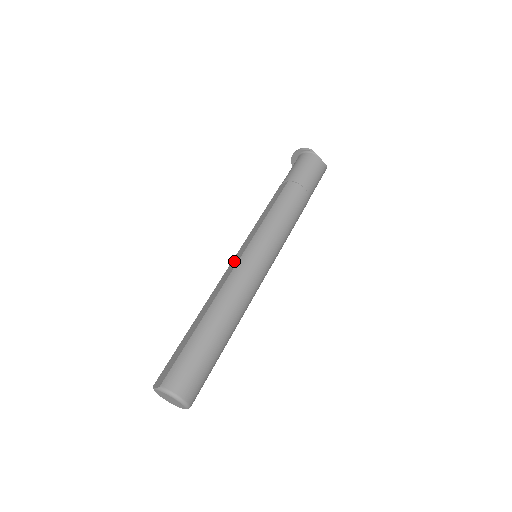
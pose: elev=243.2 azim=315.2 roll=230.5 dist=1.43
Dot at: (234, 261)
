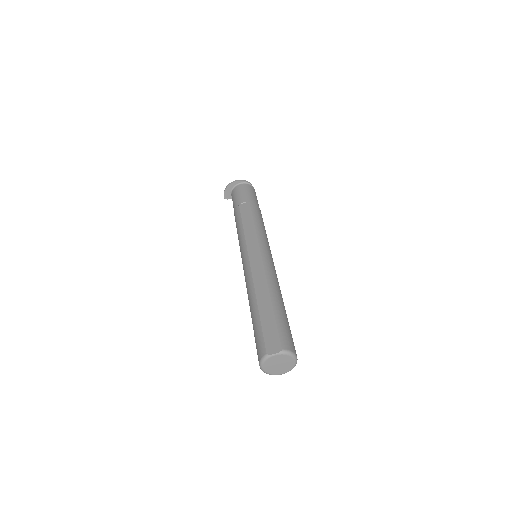
Dot at: (254, 257)
